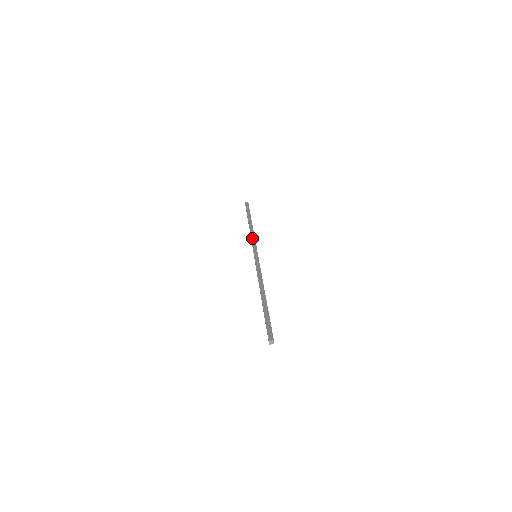
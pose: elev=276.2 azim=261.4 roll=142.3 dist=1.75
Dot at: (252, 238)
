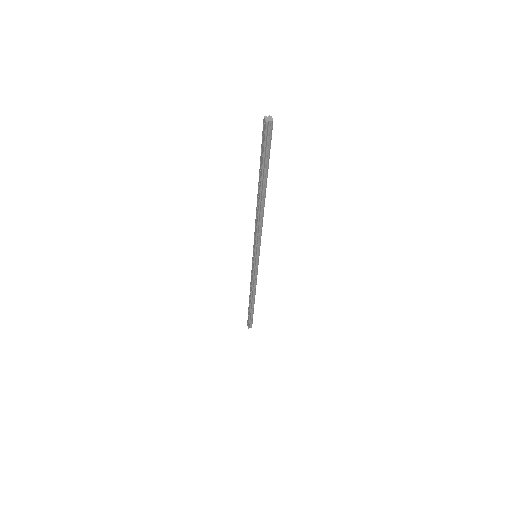
Dot at: occluded
